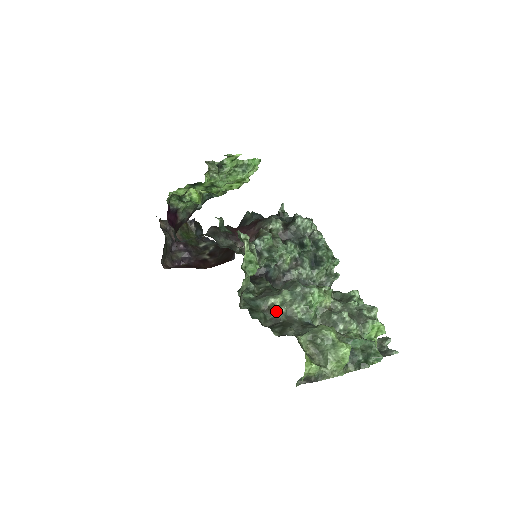
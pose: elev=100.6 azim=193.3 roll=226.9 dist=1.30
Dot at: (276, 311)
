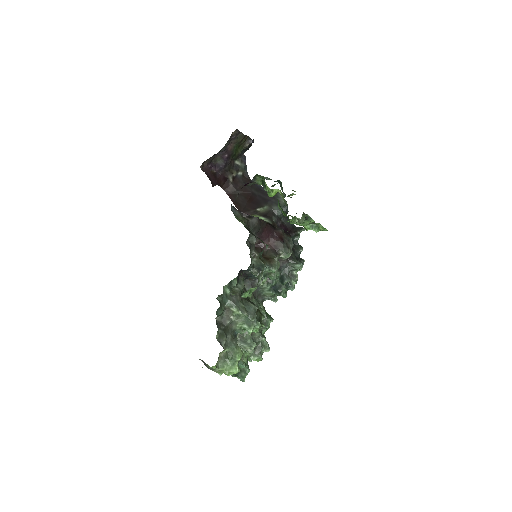
Dot at: (230, 316)
